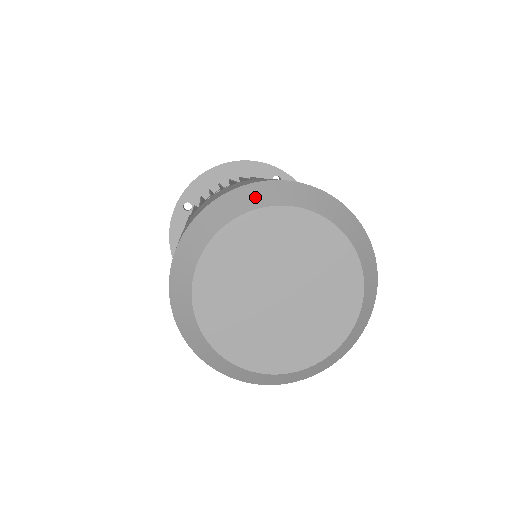
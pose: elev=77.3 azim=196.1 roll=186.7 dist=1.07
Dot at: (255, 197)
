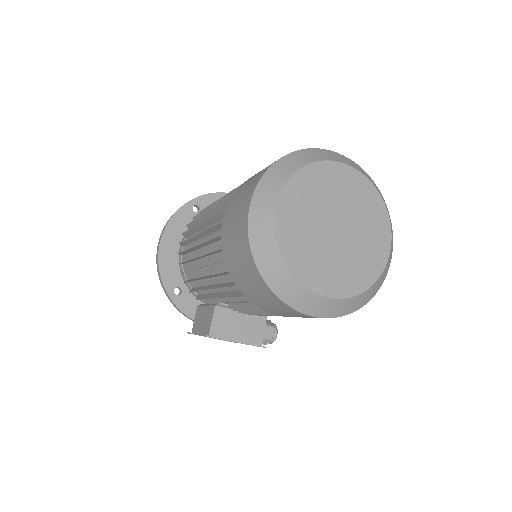
Dot at: (346, 160)
